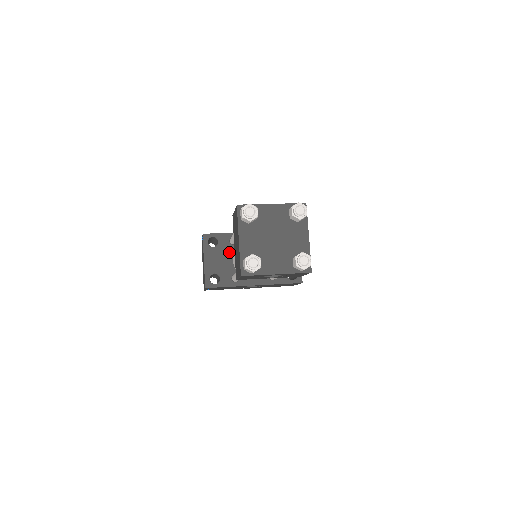
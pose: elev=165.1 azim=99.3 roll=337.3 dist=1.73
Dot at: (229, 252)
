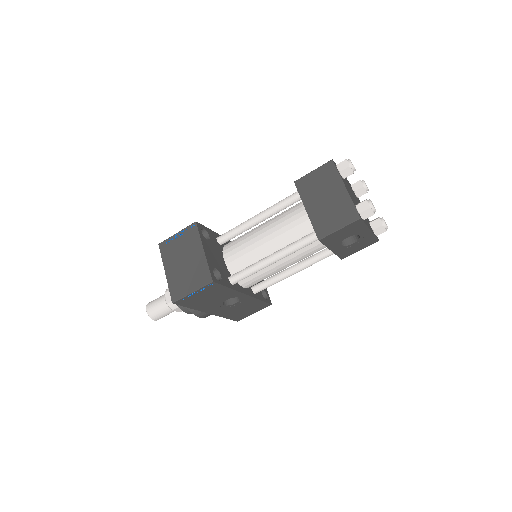
Dot at: (219, 251)
